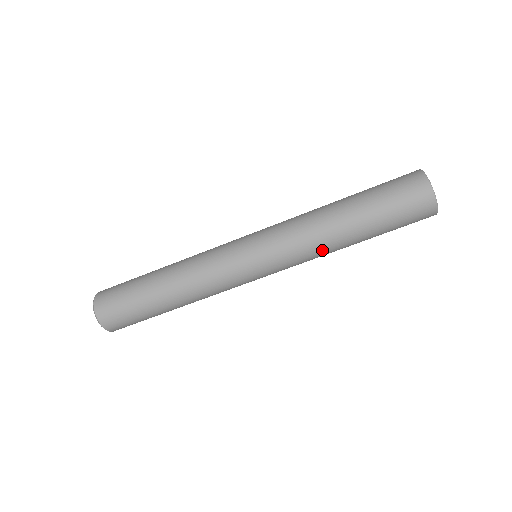
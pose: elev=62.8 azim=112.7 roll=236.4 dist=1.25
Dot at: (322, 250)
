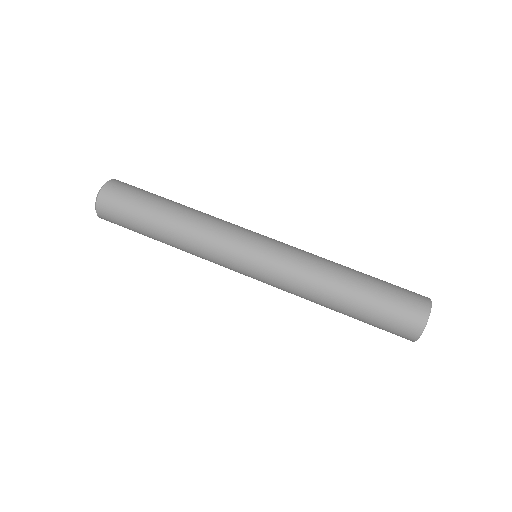
Dot at: (320, 265)
